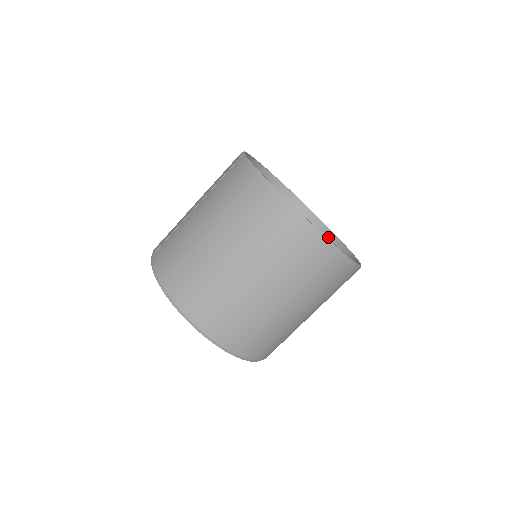
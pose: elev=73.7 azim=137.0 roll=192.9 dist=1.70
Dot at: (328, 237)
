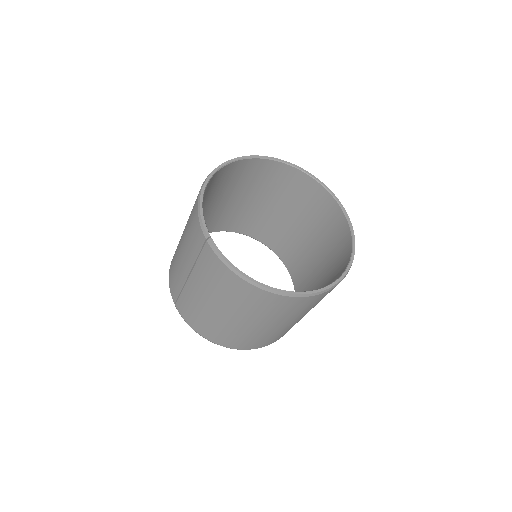
Dot at: (309, 182)
